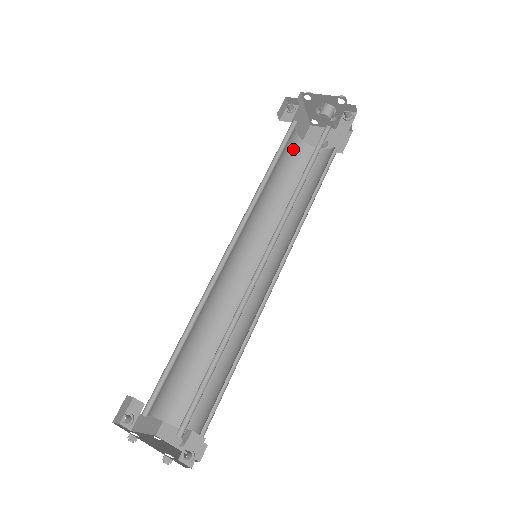
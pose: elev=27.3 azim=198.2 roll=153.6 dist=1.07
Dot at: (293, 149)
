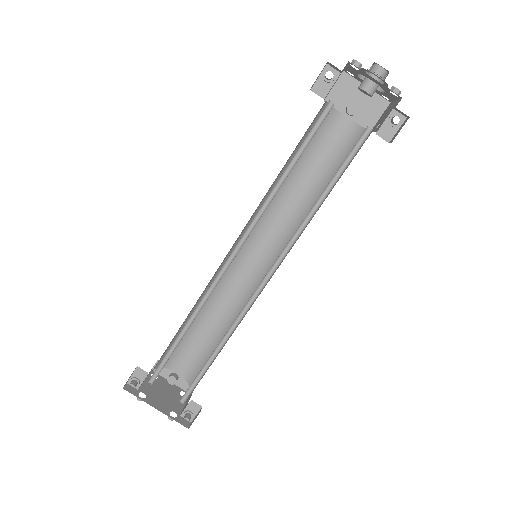
Dot at: (316, 119)
